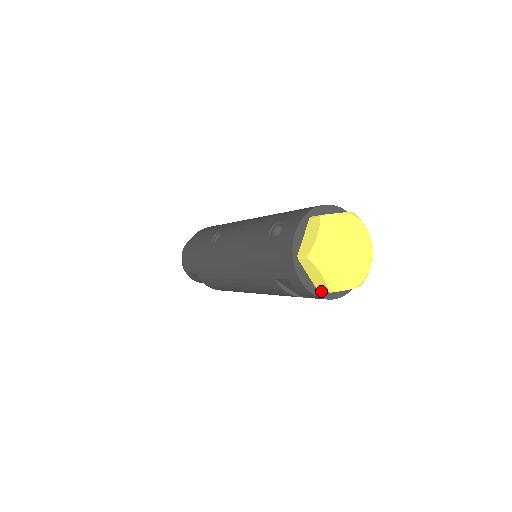
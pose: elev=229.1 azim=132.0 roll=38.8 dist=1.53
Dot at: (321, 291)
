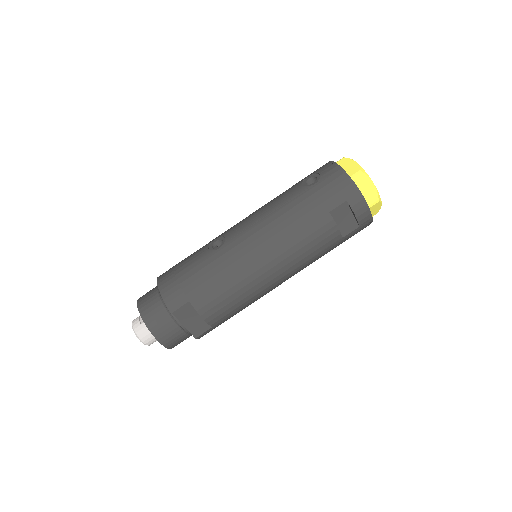
Dot at: (370, 206)
